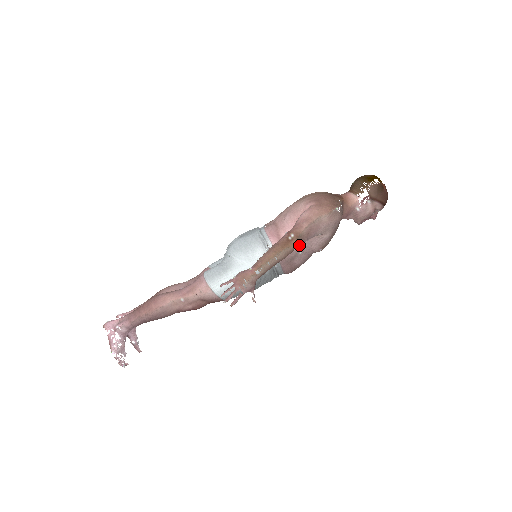
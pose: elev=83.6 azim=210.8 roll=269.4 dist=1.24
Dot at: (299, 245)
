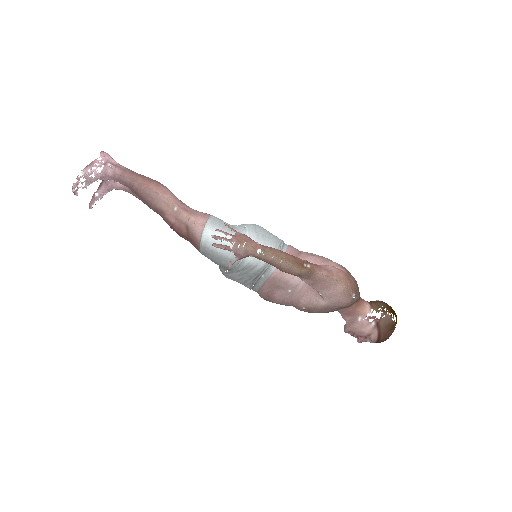
Dot at: (297, 284)
